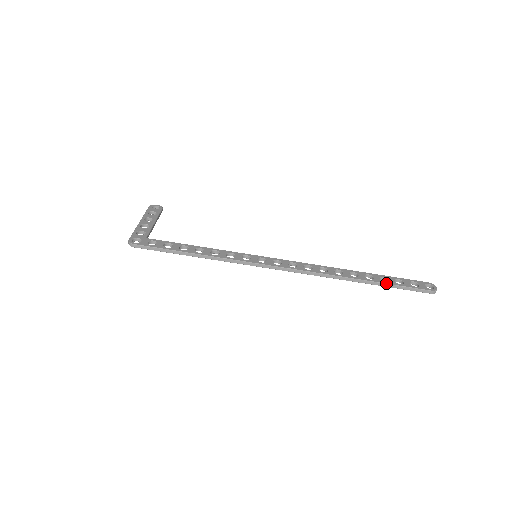
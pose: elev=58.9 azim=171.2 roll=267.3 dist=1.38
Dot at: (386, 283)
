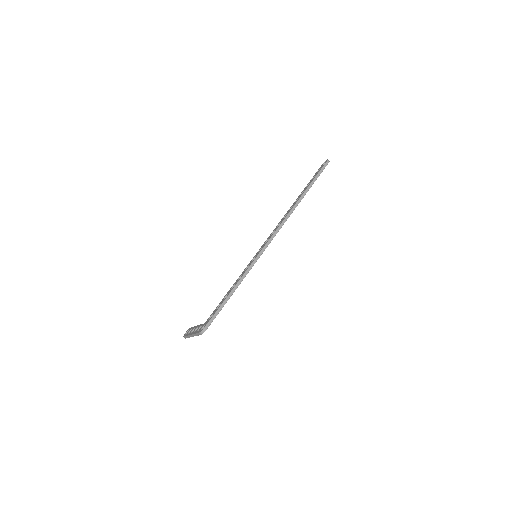
Dot at: (310, 183)
